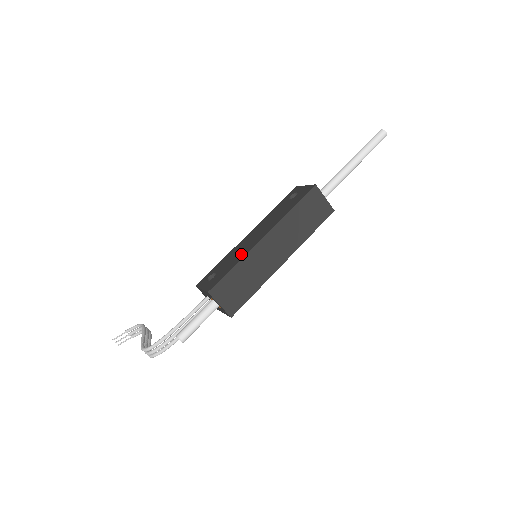
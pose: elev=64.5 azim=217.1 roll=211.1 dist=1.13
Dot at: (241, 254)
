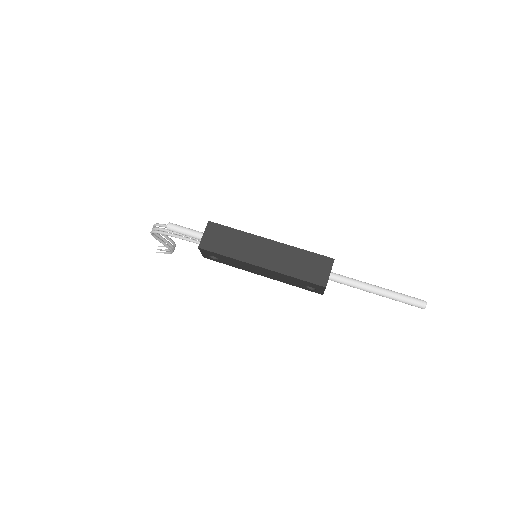
Dot at: occluded
